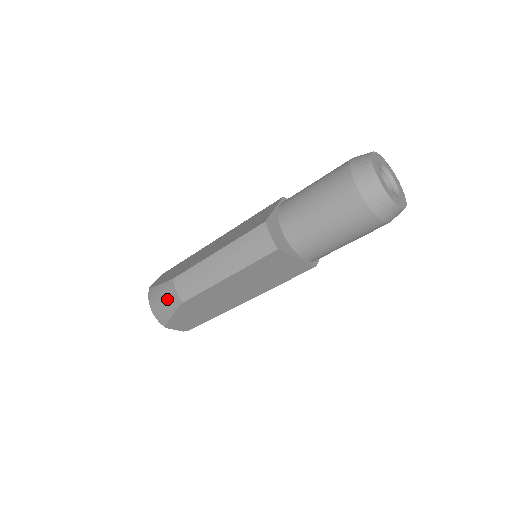
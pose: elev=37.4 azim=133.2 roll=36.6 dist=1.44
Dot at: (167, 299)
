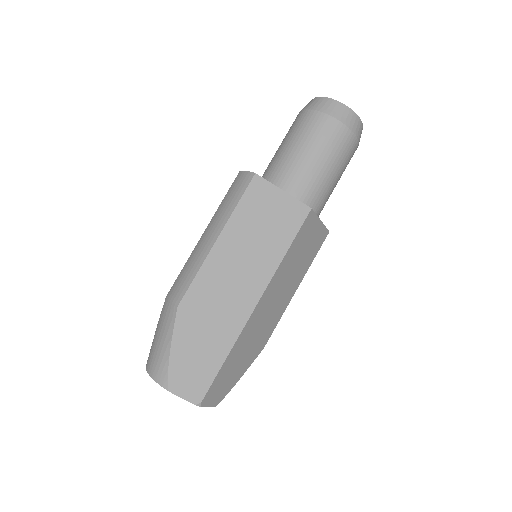
Dot at: (162, 327)
